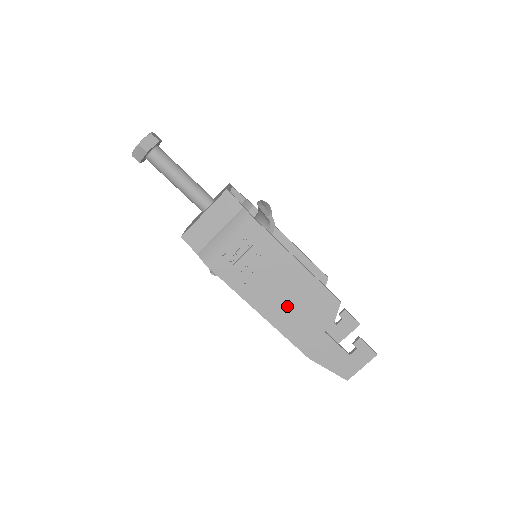
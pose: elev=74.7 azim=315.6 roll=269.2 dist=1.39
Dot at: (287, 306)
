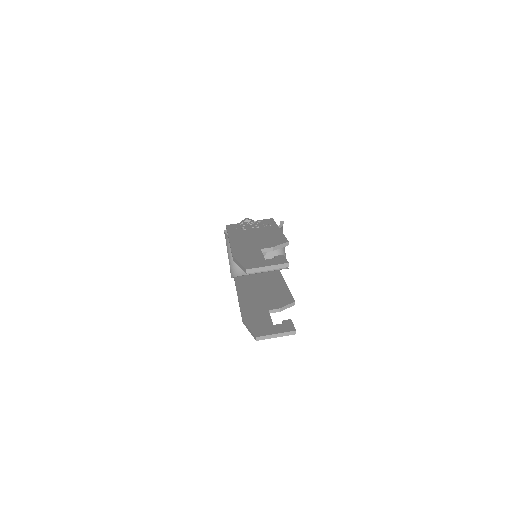
Dot at: (250, 239)
